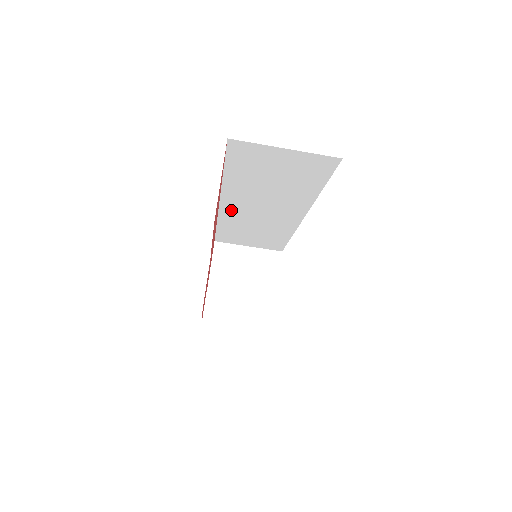
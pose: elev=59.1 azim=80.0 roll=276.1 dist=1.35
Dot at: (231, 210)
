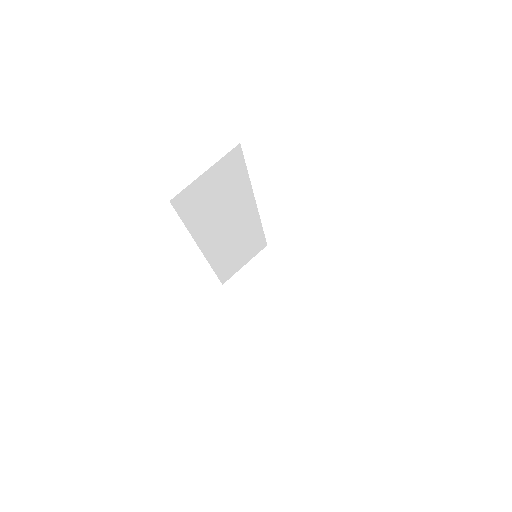
Dot at: (212, 249)
